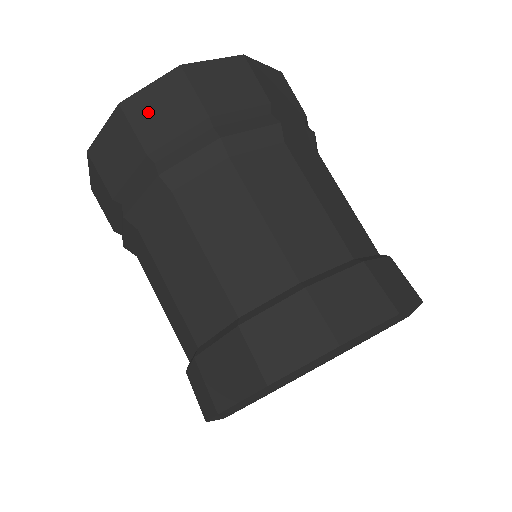
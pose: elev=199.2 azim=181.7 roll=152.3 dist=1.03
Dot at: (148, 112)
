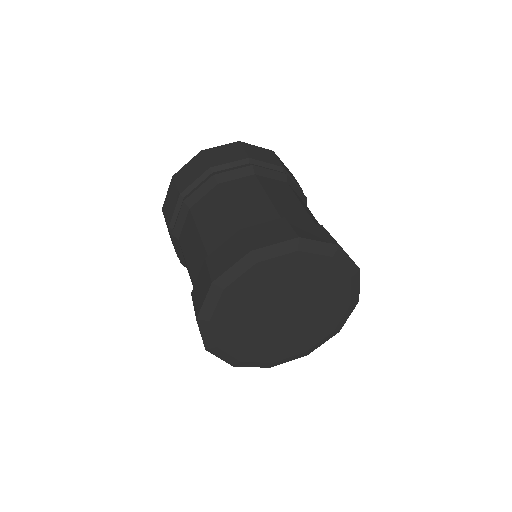
Dot at: (254, 150)
